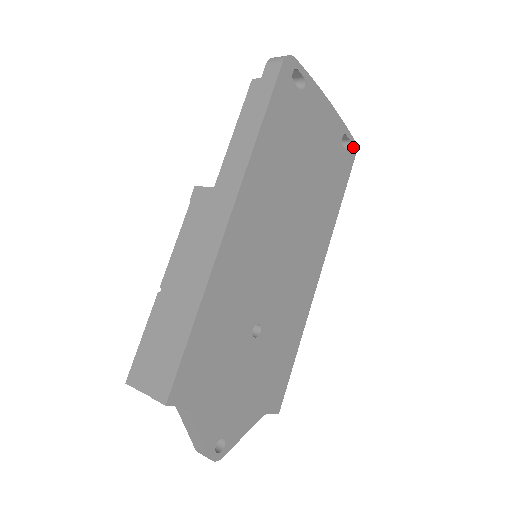
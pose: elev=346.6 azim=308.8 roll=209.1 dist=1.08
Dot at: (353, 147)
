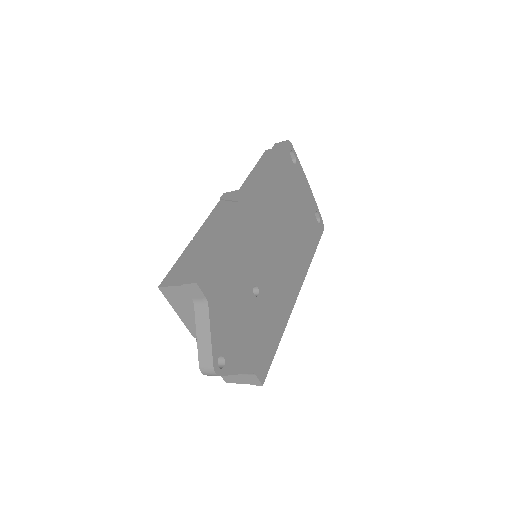
Dot at: (322, 225)
